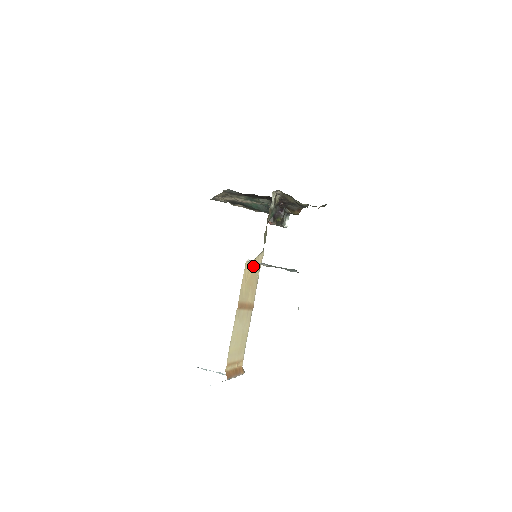
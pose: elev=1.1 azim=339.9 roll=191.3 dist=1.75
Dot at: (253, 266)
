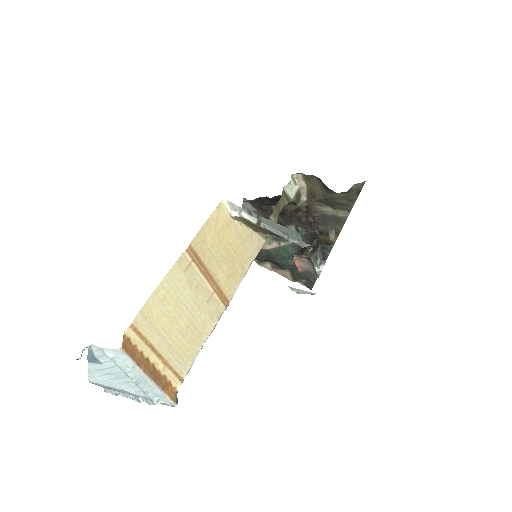
Dot at: (238, 232)
